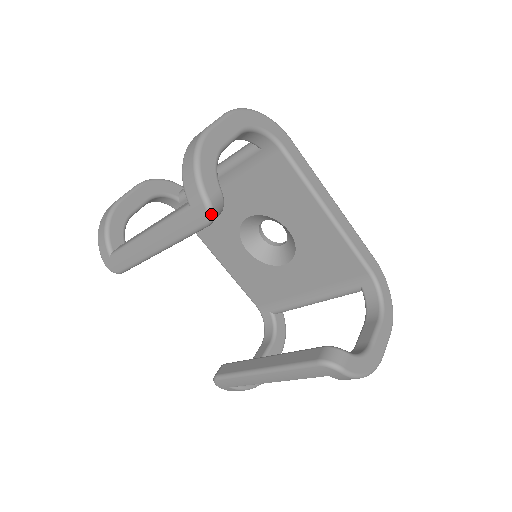
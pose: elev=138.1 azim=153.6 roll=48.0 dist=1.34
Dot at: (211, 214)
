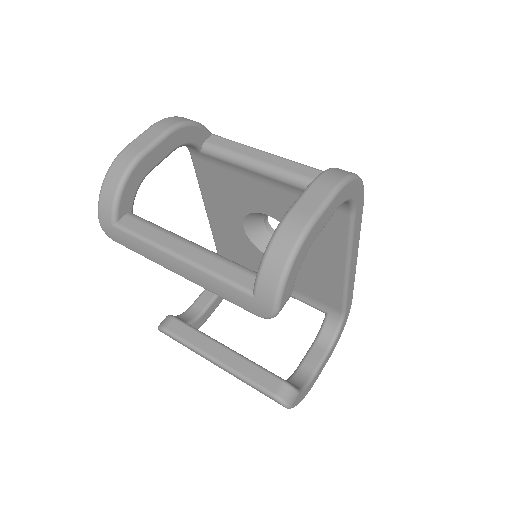
Dot at: occluded
